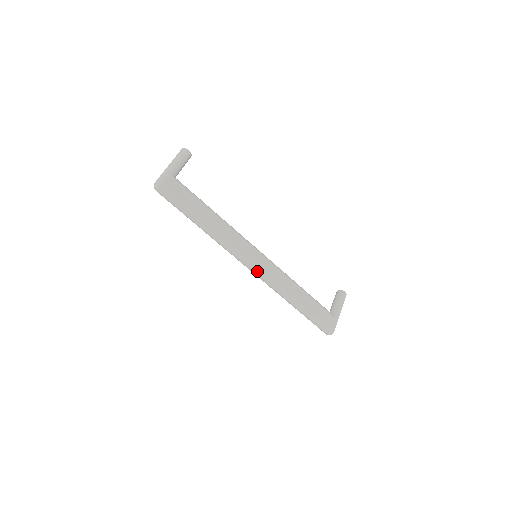
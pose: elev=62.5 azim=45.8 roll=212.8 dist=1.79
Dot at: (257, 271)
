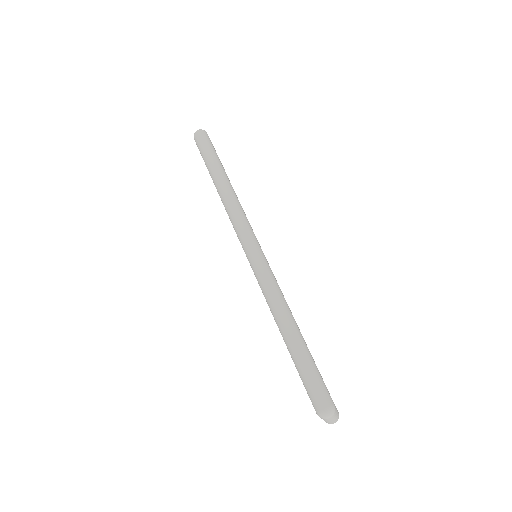
Dot at: (259, 253)
